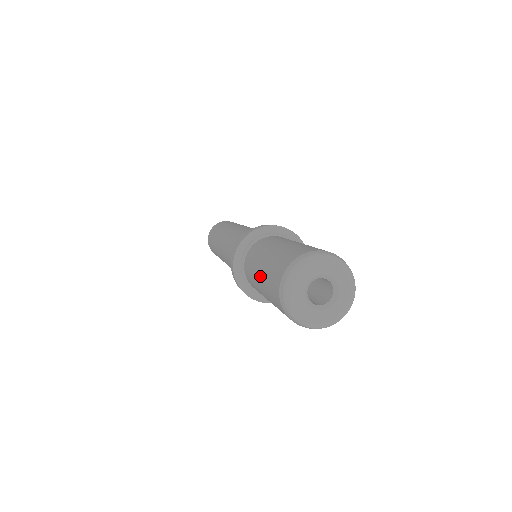
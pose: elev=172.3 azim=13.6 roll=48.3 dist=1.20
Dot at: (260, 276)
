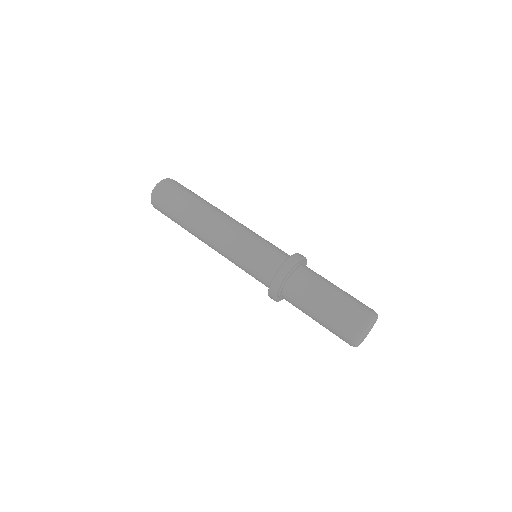
Dot at: (319, 317)
